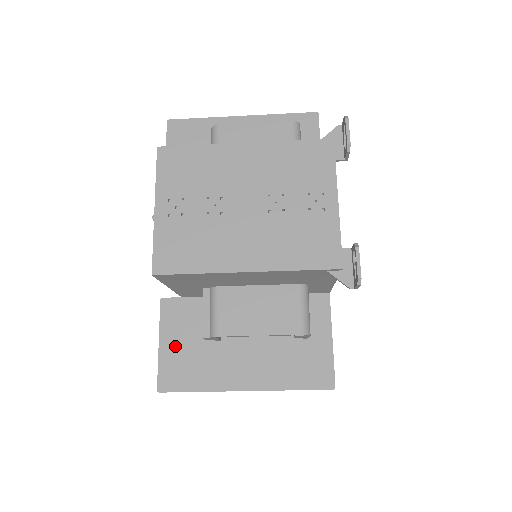
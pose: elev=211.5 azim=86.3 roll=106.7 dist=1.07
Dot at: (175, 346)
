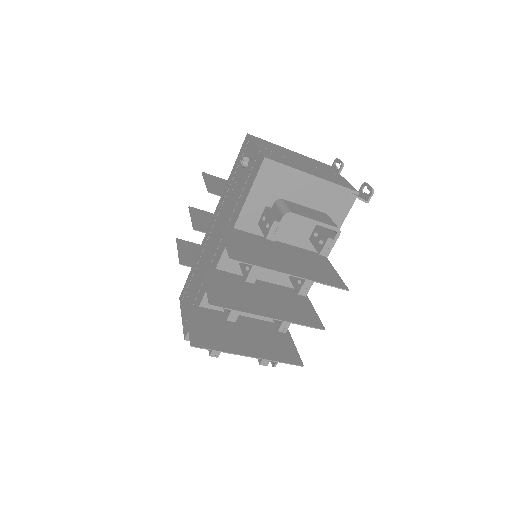
Dot at: (236, 244)
